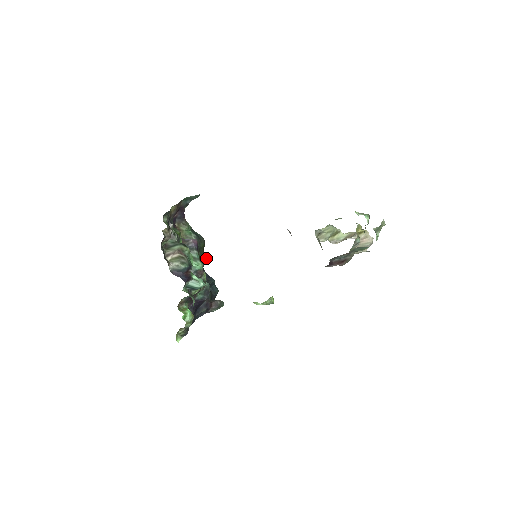
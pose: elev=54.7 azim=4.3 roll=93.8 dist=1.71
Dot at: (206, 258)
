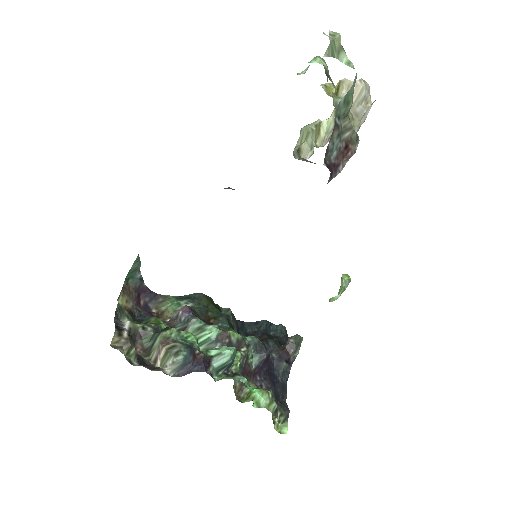
Dot at: (229, 309)
